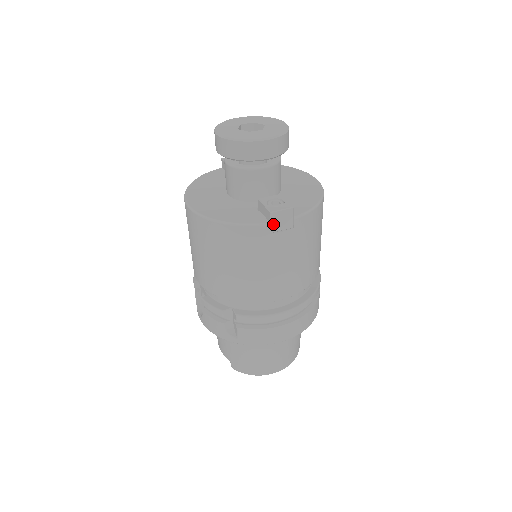
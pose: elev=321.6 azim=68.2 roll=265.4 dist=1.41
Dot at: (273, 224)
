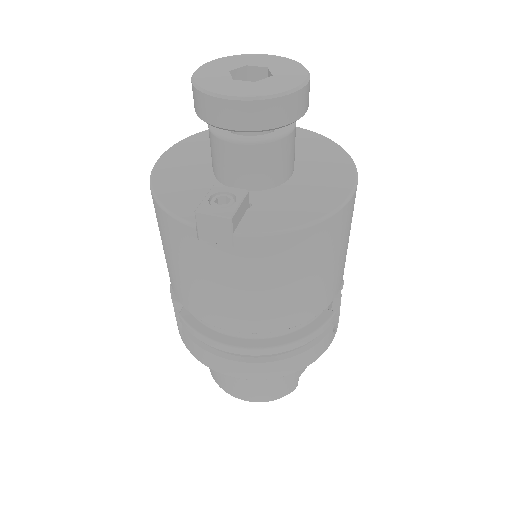
Dot at: (200, 229)
